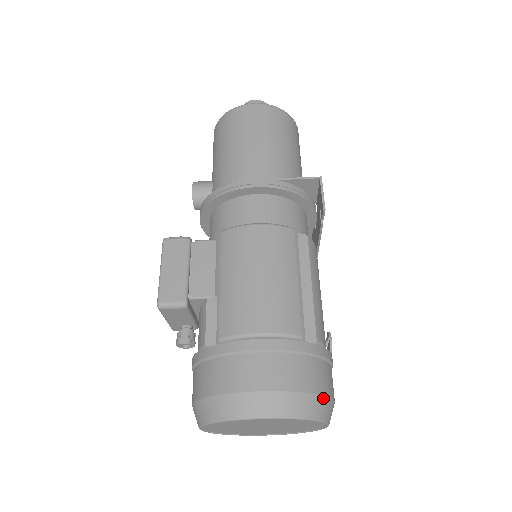
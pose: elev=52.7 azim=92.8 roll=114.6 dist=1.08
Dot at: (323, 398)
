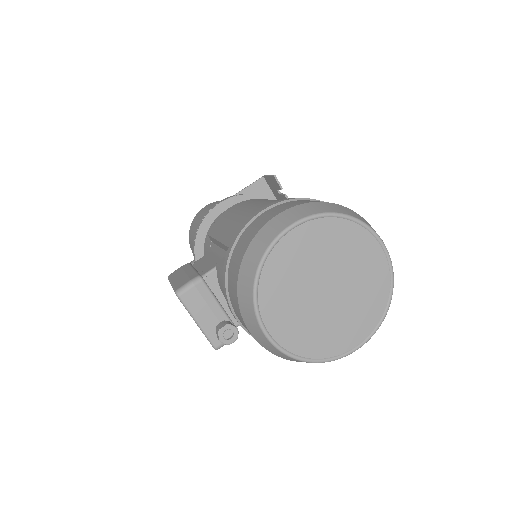
Dot at: (346, 208)
